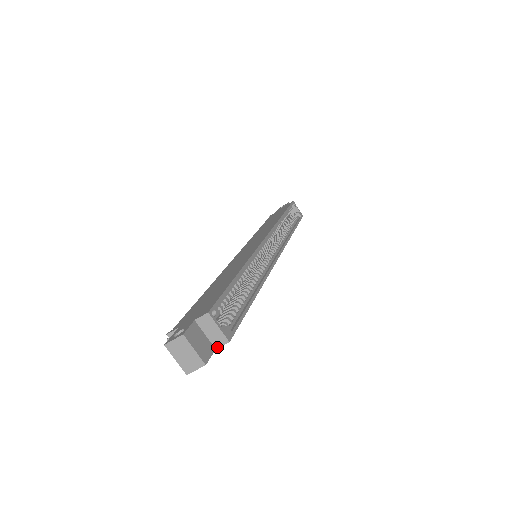
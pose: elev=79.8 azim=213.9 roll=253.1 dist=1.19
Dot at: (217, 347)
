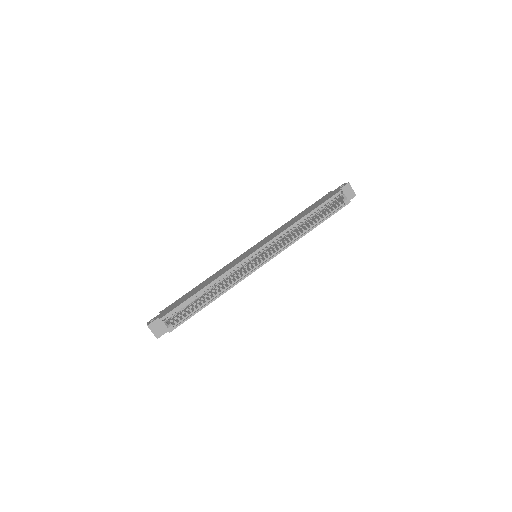
Dot at: occluded
